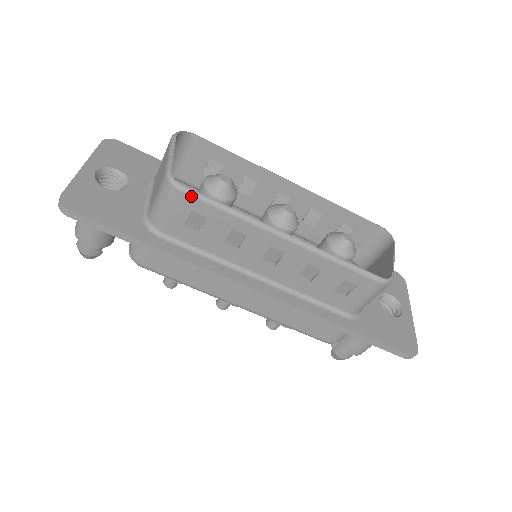
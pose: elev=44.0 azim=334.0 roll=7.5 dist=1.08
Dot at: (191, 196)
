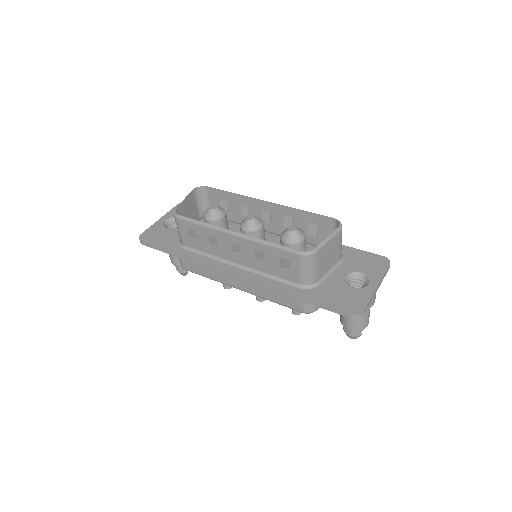
Dot at: (183, 220)
